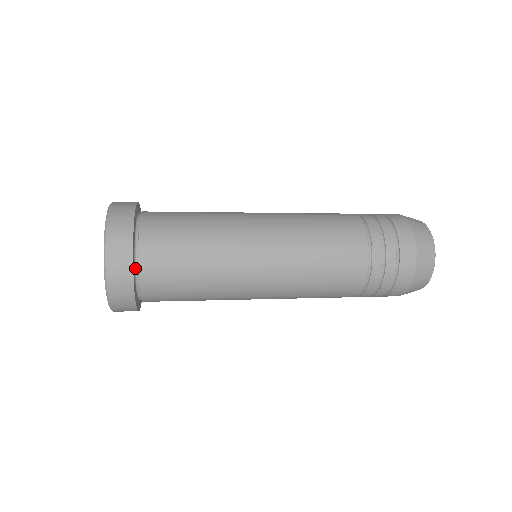
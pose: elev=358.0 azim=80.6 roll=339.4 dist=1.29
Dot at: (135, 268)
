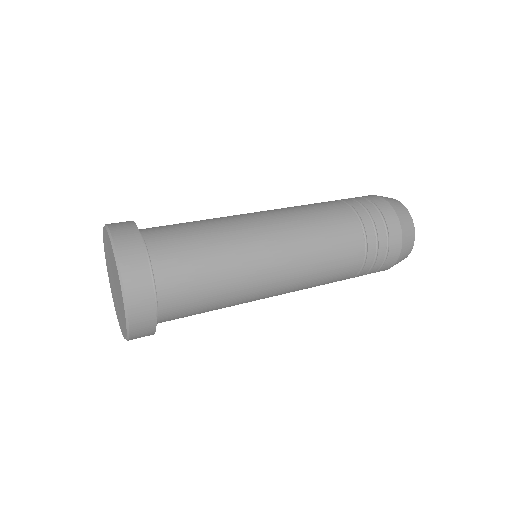
Dot at: occluded
